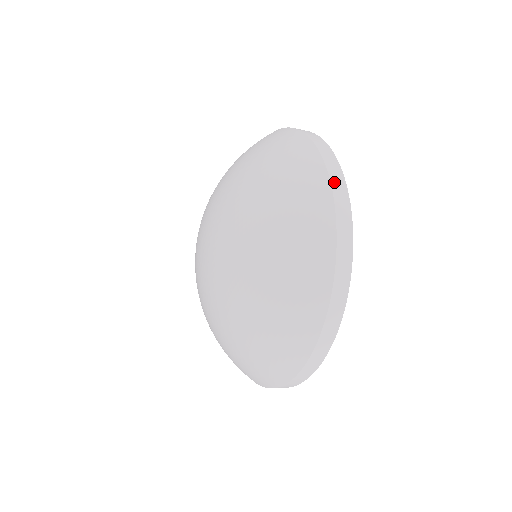
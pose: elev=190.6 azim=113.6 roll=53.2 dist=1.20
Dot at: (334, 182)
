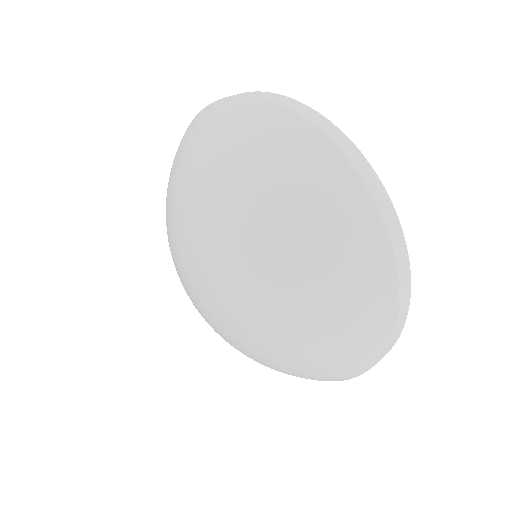
Dot at: (373, 192)
